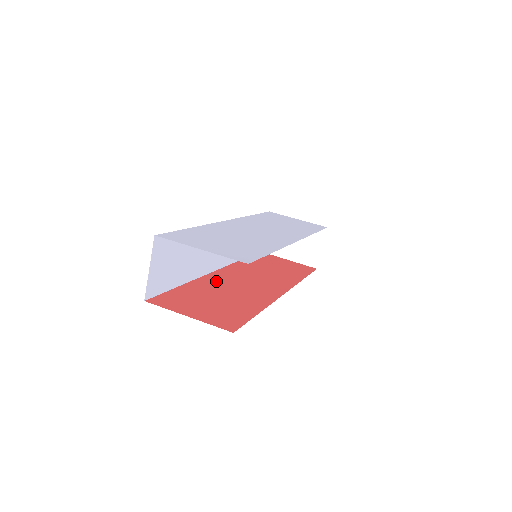
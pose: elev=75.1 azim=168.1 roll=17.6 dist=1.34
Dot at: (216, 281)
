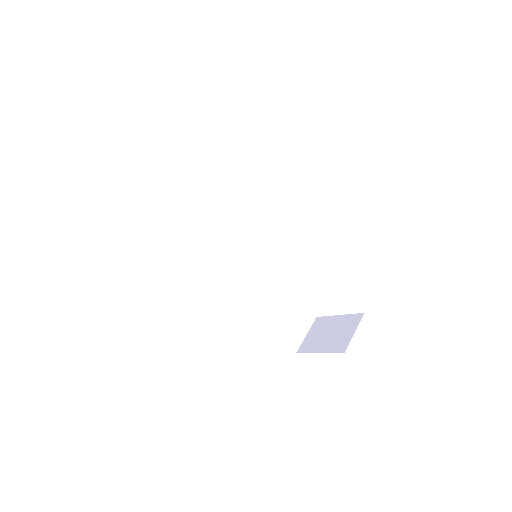
Dot at: occluded
